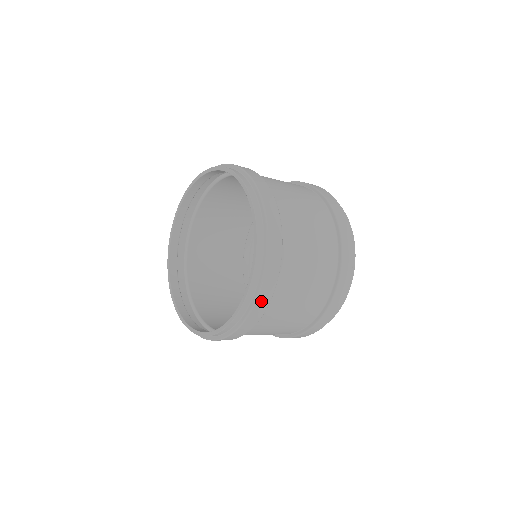
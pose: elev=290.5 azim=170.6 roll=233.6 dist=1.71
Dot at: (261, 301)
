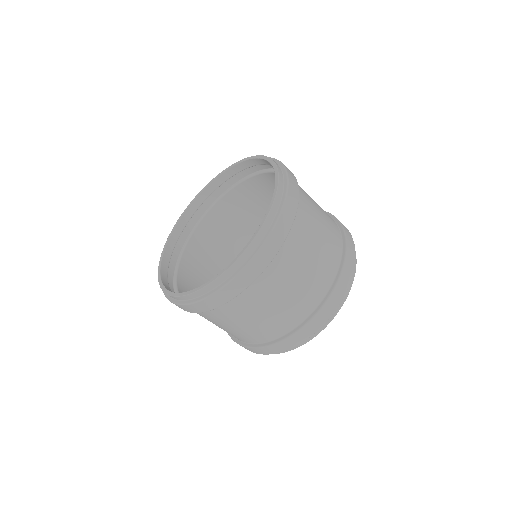
Dot at: (276, 236)
